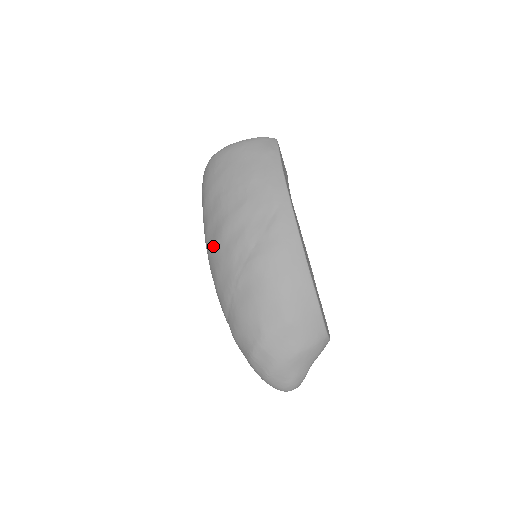
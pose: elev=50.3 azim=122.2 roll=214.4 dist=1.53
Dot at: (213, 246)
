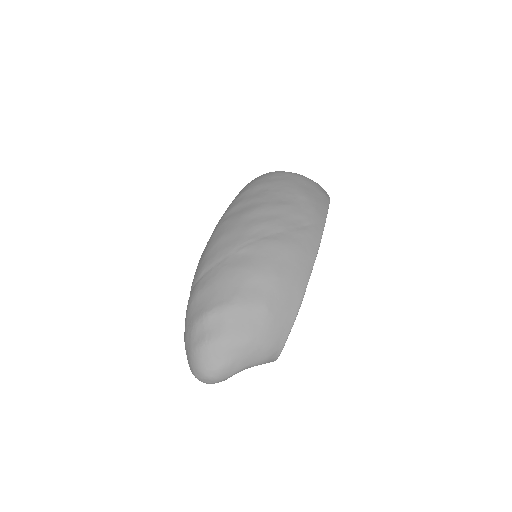
Dot at: (234, 217)
